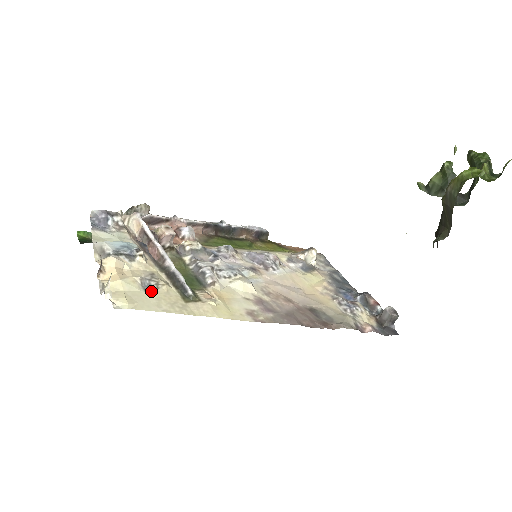
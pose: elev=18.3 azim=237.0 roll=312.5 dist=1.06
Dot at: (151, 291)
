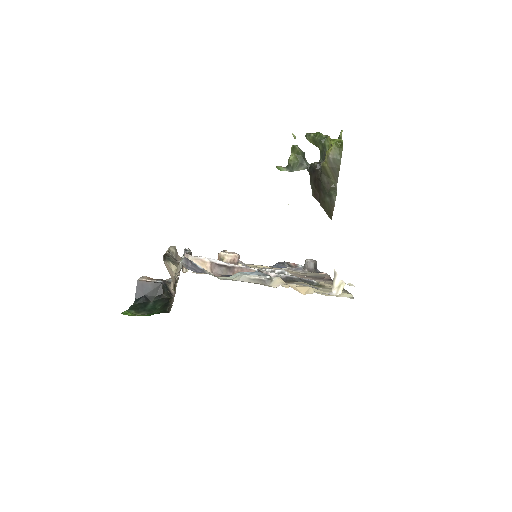
Dot at: (317, 288)
